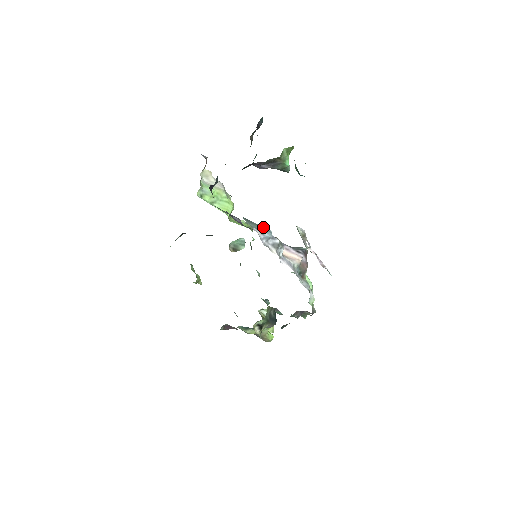
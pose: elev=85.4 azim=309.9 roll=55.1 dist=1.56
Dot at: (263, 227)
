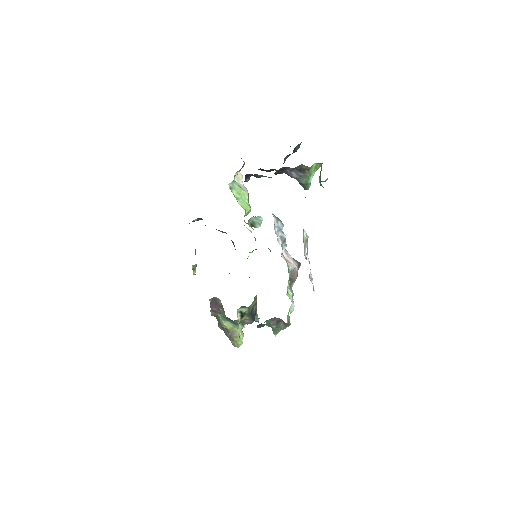
Dot at: (278, 219)
